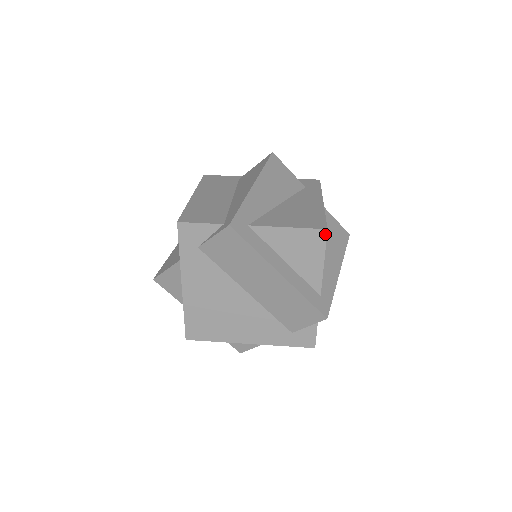
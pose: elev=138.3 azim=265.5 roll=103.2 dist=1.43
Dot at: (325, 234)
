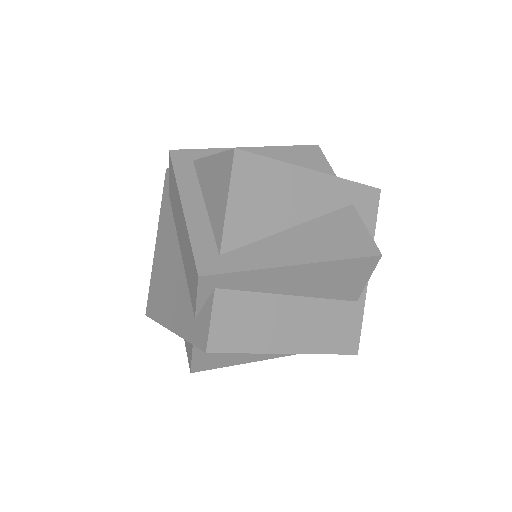
Dot at: (233, 156)
